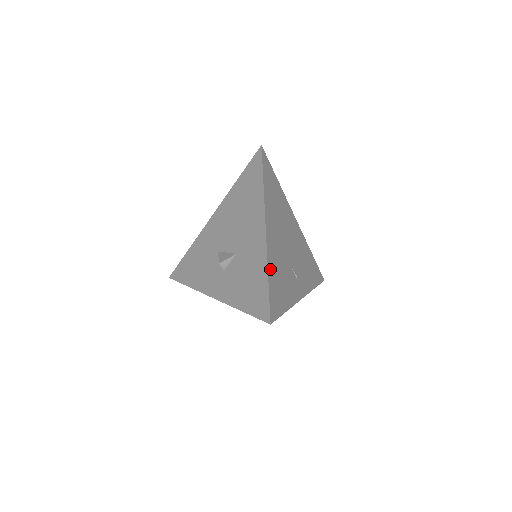
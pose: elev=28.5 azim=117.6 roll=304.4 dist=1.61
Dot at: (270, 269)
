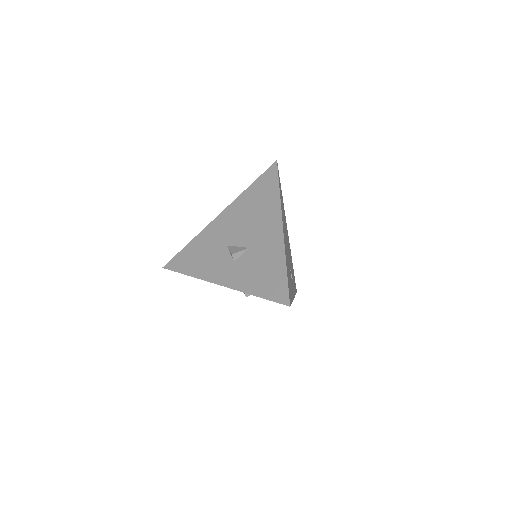
Dot at: (286, 262)
